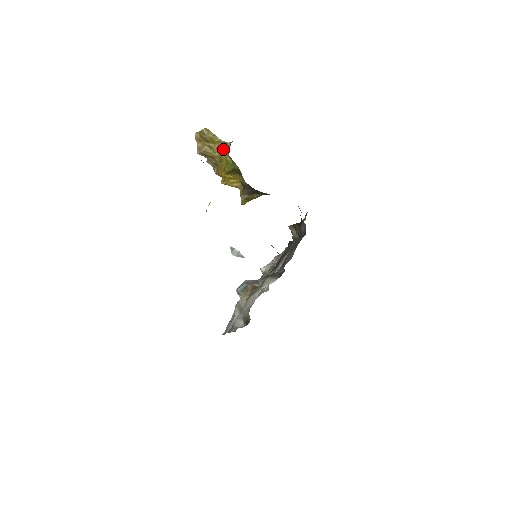
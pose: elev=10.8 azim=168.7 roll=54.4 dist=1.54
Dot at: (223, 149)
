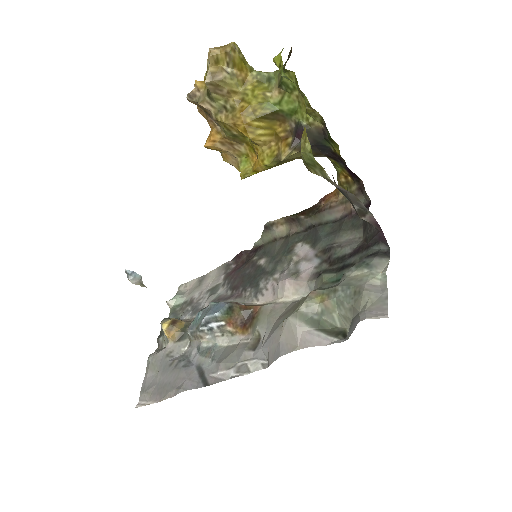
Dot at: (255, 81)
